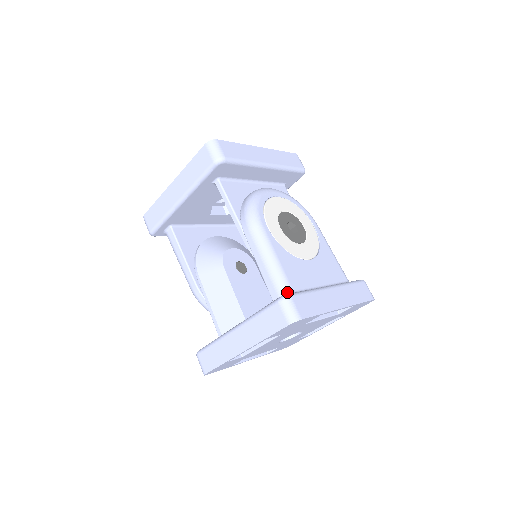
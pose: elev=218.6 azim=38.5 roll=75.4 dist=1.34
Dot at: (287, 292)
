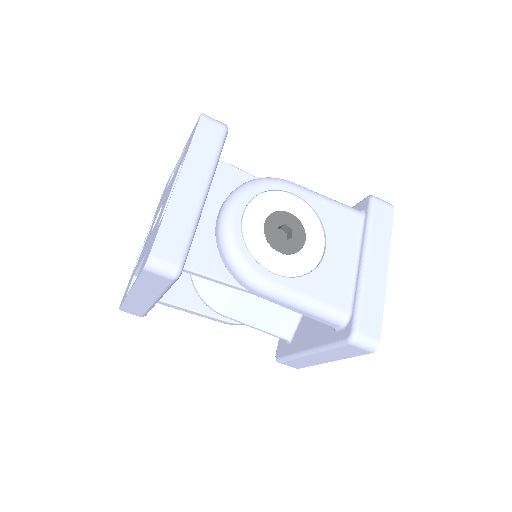
Dot at: (344, 319)
